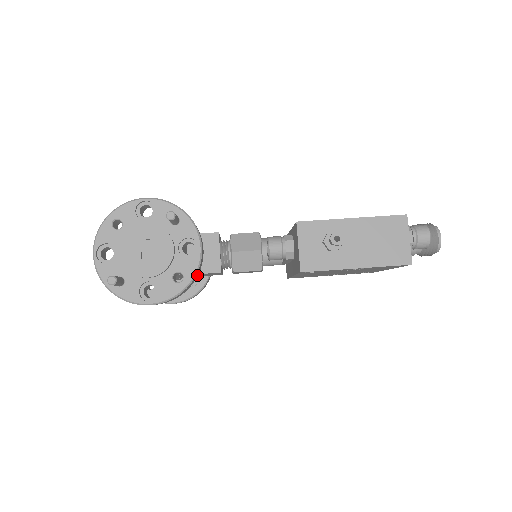
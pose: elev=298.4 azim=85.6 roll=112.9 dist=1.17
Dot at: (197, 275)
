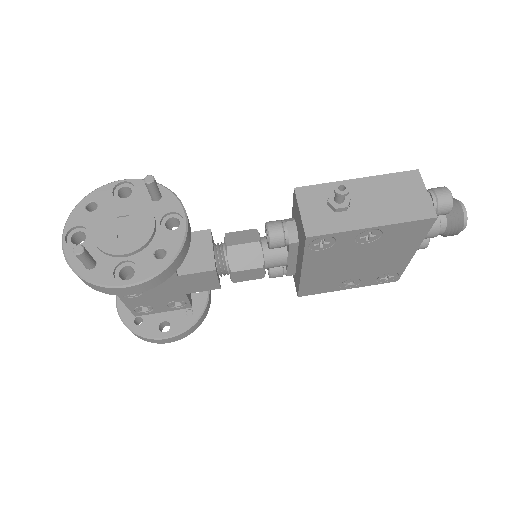
Dot at: (184, 255)
